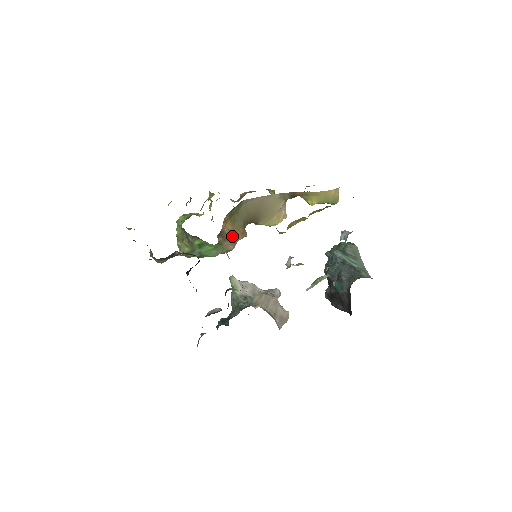
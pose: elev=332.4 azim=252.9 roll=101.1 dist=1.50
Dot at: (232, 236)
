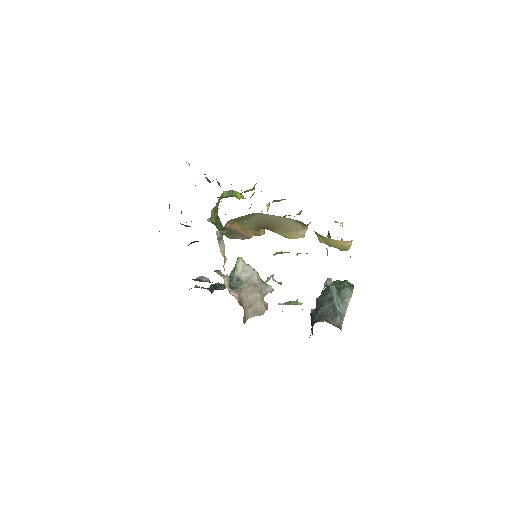
Dot at: (241, 232)
